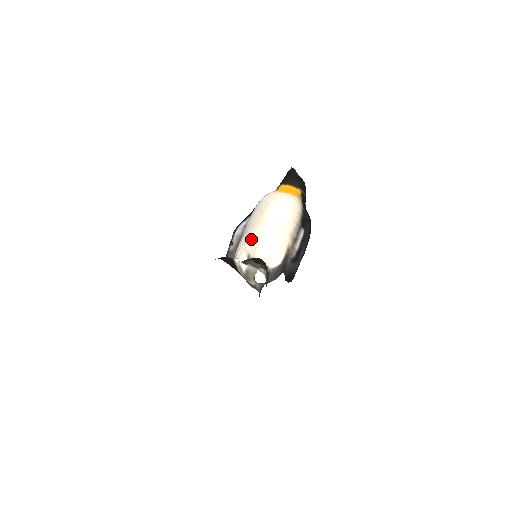
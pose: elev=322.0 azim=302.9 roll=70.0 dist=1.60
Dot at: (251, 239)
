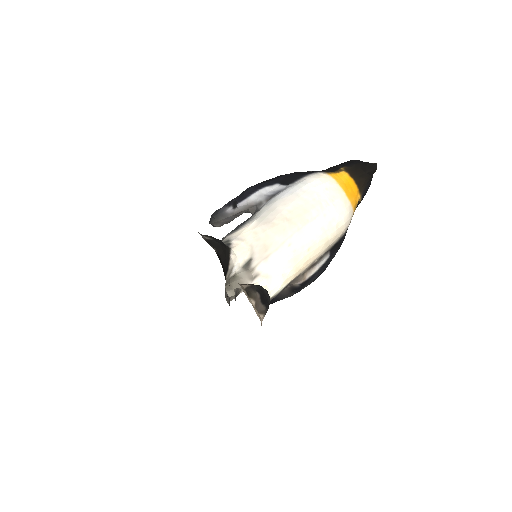
Dot at: (269, 240)
